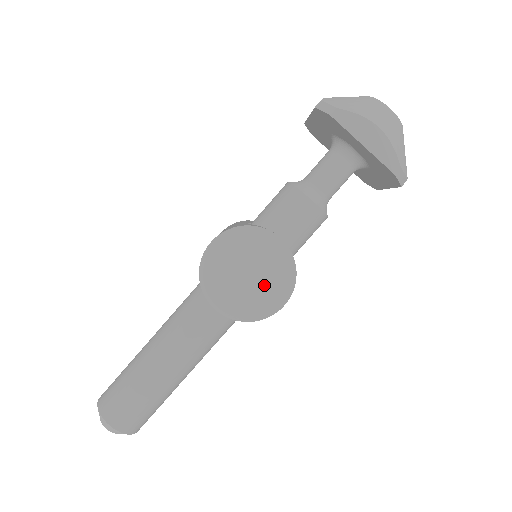
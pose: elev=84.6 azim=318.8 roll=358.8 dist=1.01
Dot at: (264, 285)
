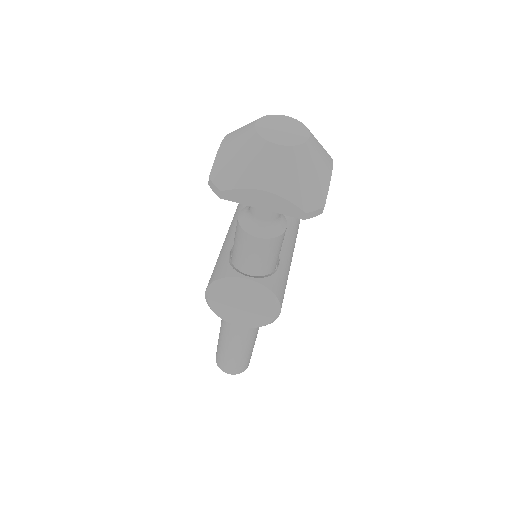
Dot at: (257, 309)
